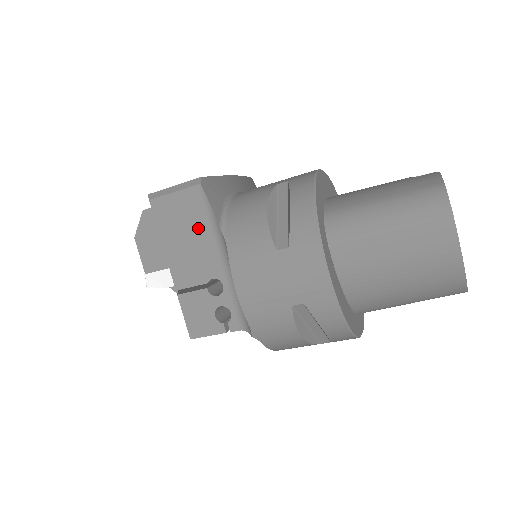
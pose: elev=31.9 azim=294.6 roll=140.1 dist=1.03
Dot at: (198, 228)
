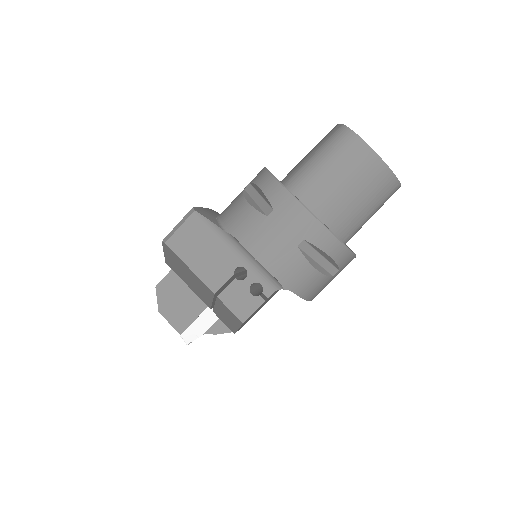
Dot at: (208, 240)
